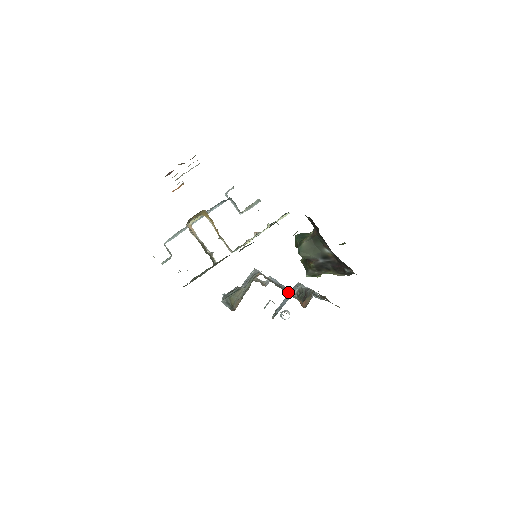
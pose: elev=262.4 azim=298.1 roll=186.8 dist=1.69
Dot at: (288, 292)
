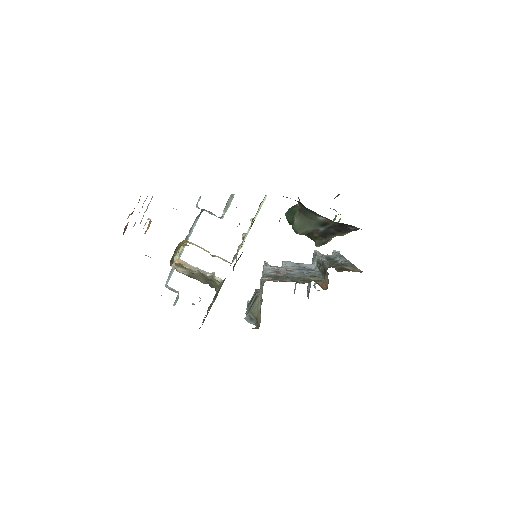
Dot at: (303, 282)
